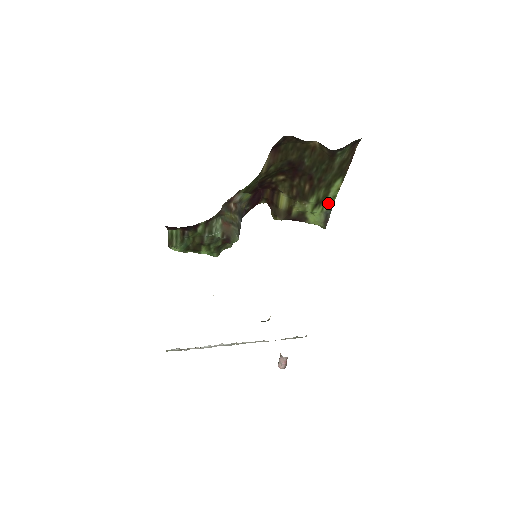
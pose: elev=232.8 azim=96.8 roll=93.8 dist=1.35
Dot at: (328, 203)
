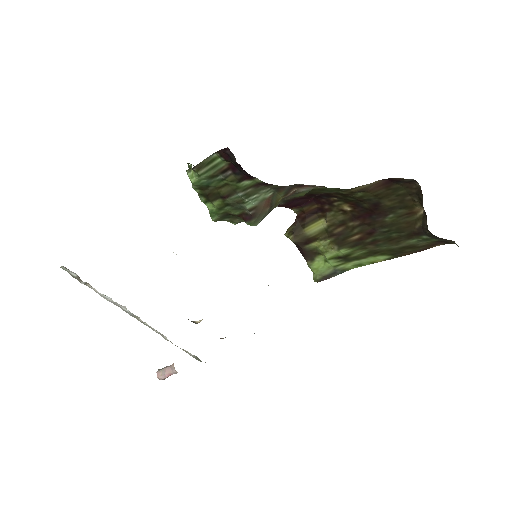
Dot at: (349, 265)
